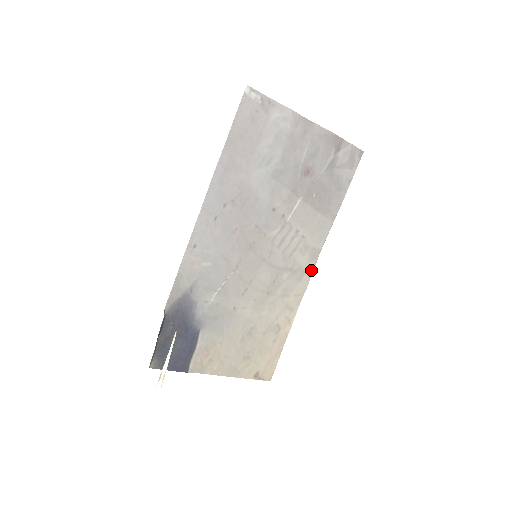
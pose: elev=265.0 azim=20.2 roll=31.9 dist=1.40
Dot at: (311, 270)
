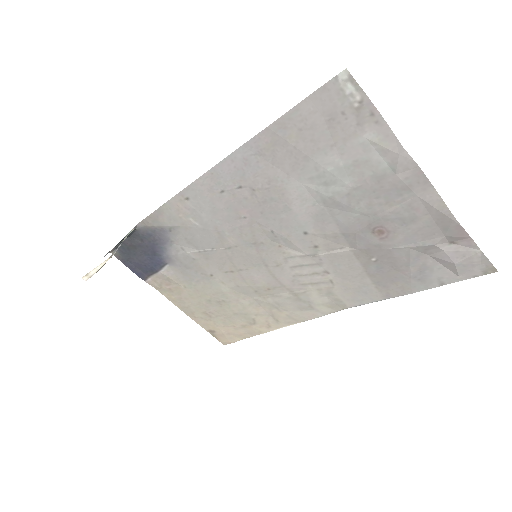
Dot at: (322, 313)
